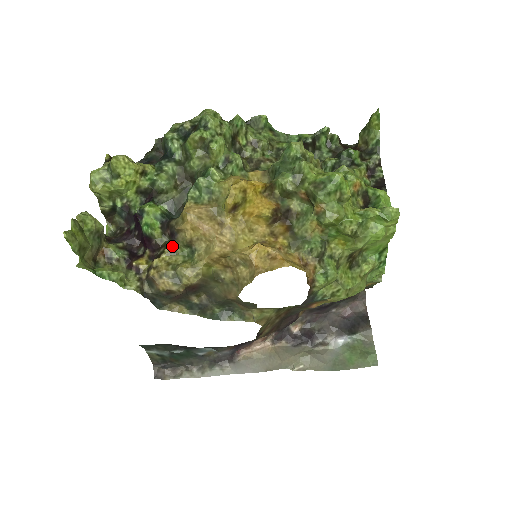
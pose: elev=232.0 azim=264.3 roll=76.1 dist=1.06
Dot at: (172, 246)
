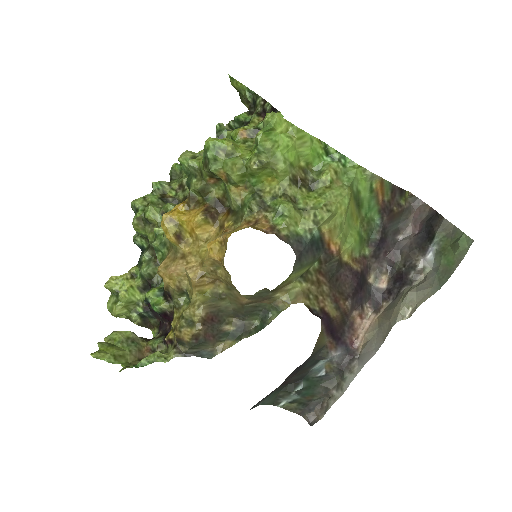
Dot at: (174, 304)
